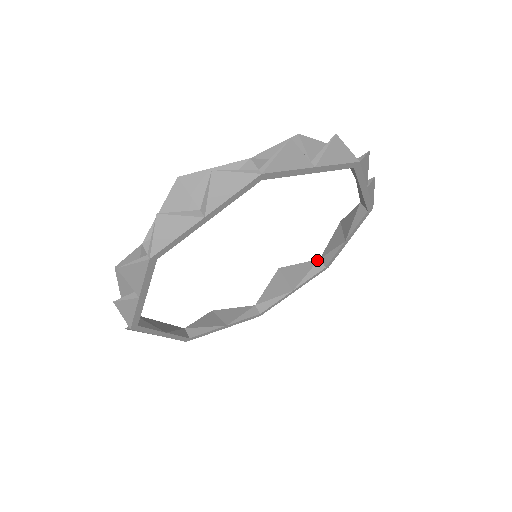
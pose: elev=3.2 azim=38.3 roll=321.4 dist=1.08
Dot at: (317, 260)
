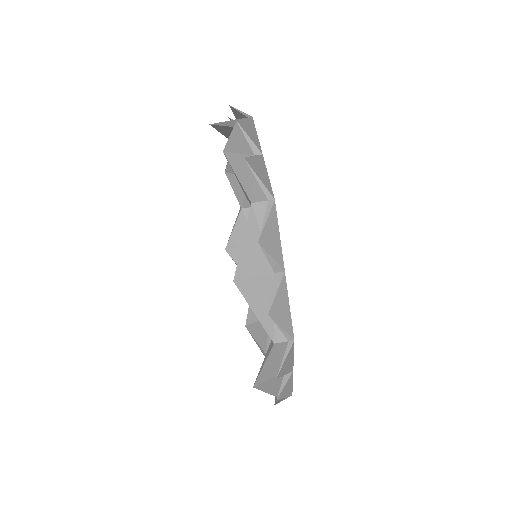
Dot at: (241, 211)
